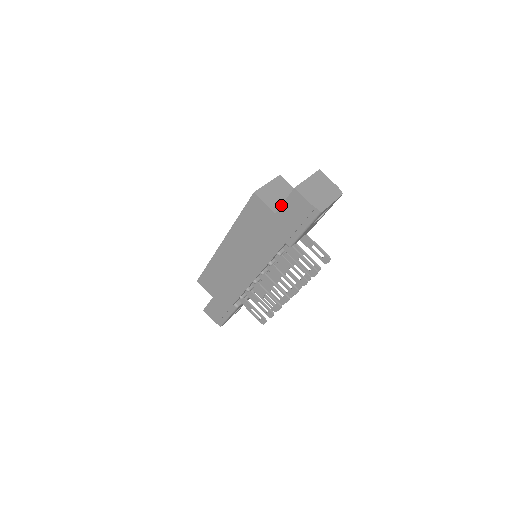
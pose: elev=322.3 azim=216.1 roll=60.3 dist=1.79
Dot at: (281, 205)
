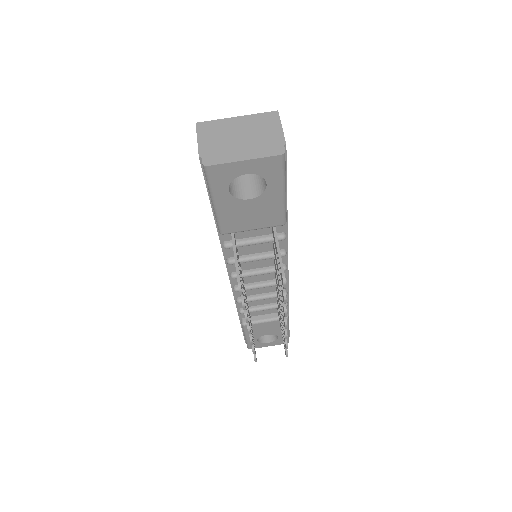
Dot at: occluded
